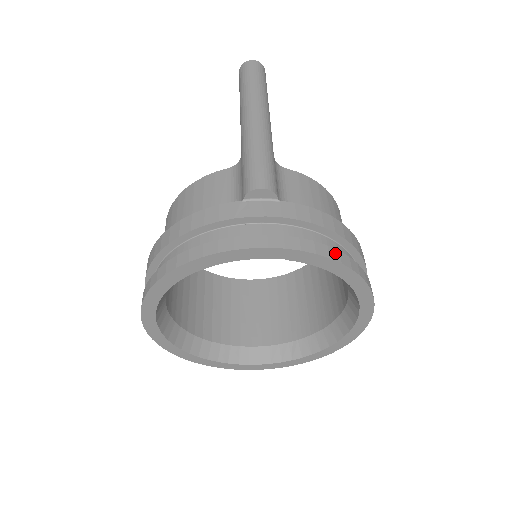
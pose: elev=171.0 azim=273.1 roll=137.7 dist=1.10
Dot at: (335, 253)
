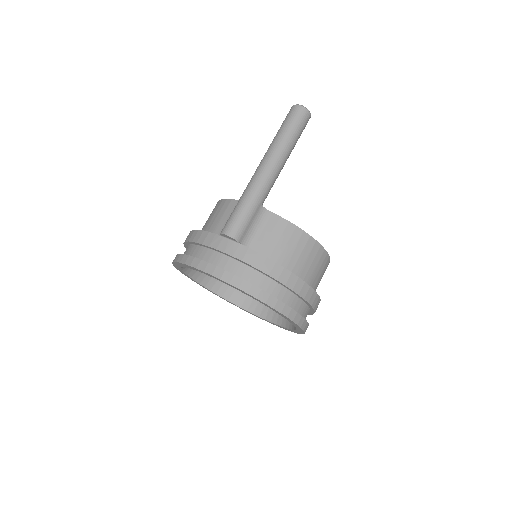
Dot at: (256, 291)
